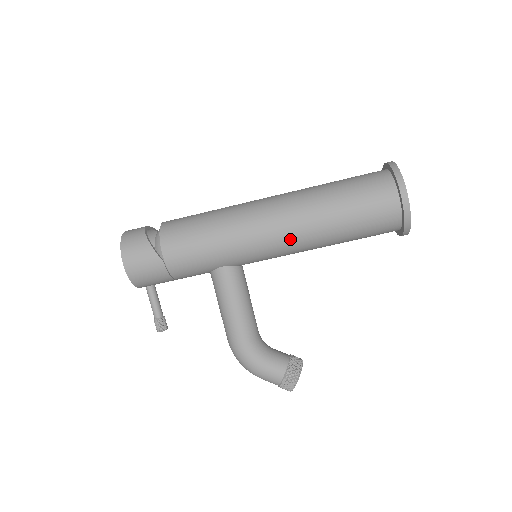
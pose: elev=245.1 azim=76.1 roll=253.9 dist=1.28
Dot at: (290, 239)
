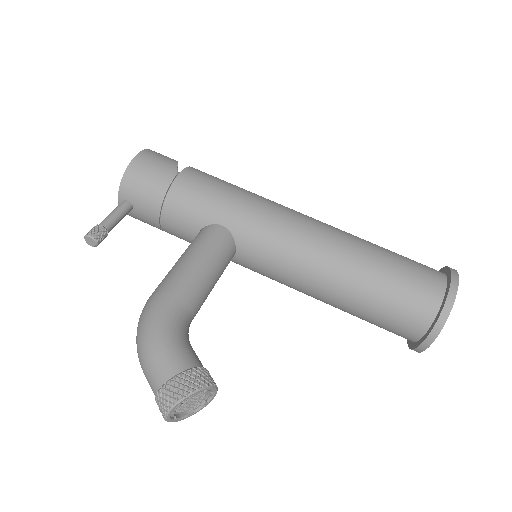
Dot at: (314, 242)
